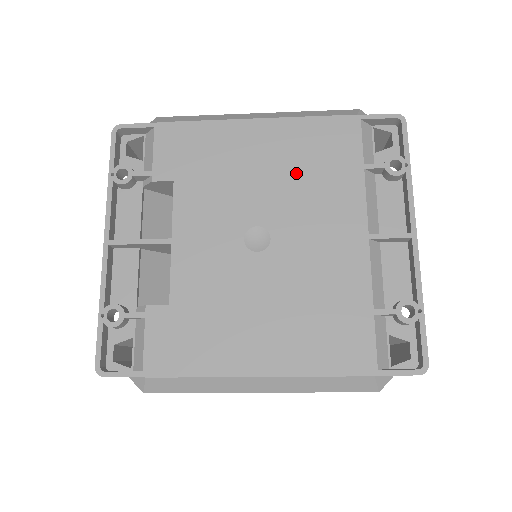
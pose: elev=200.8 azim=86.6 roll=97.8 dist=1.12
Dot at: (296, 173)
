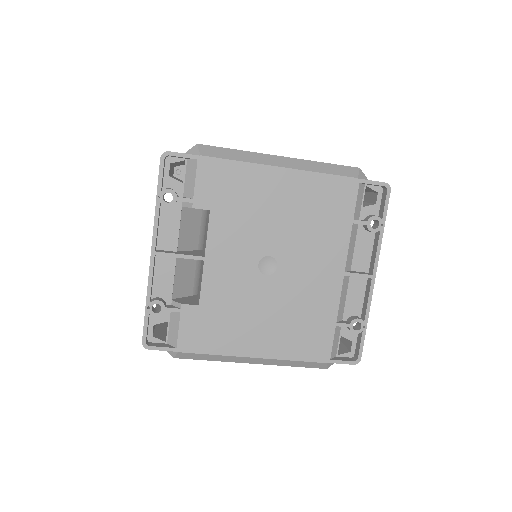
Dot at: (304, 219)
